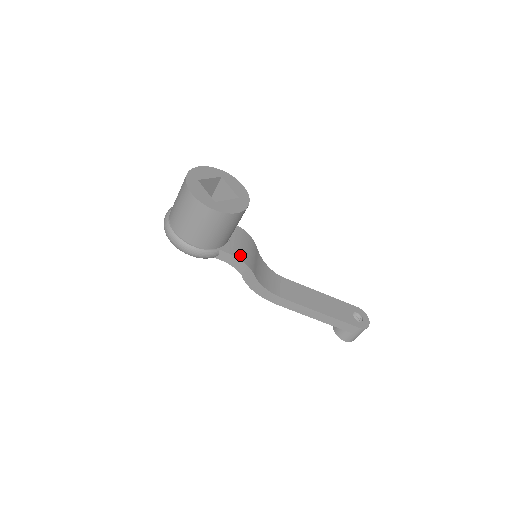
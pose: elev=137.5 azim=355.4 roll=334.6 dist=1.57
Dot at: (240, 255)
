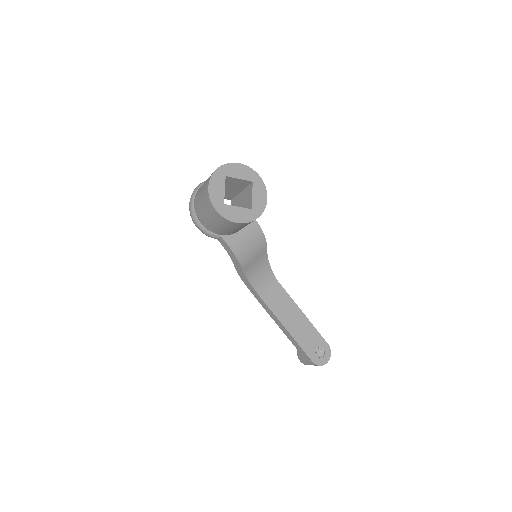
Dot at: (237, 250)
